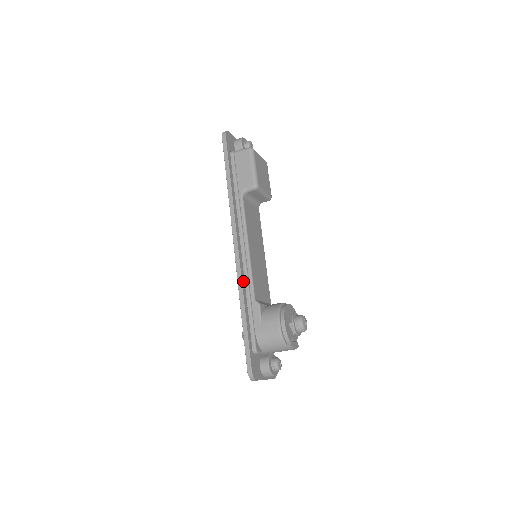
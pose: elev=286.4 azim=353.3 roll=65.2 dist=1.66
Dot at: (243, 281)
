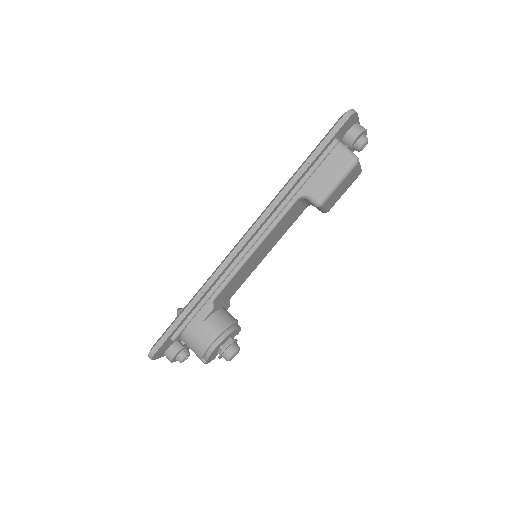
Dot at: (218, 278)
